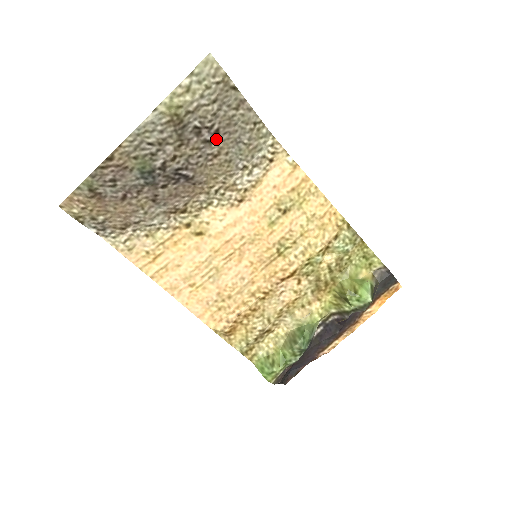
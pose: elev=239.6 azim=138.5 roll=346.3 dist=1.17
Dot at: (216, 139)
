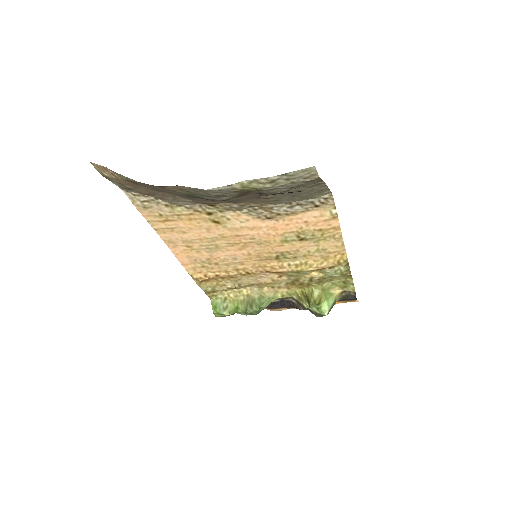
Dot at: (275, 194)
